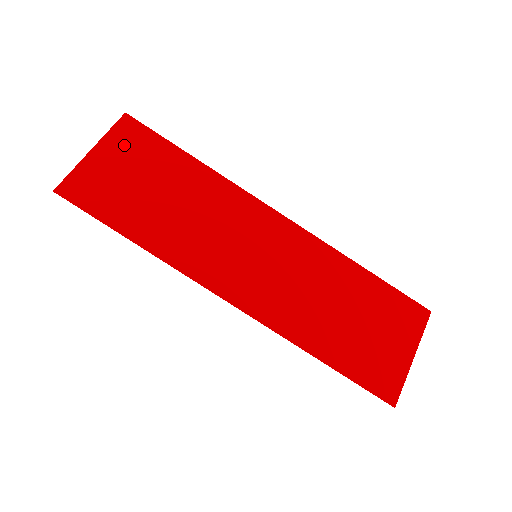
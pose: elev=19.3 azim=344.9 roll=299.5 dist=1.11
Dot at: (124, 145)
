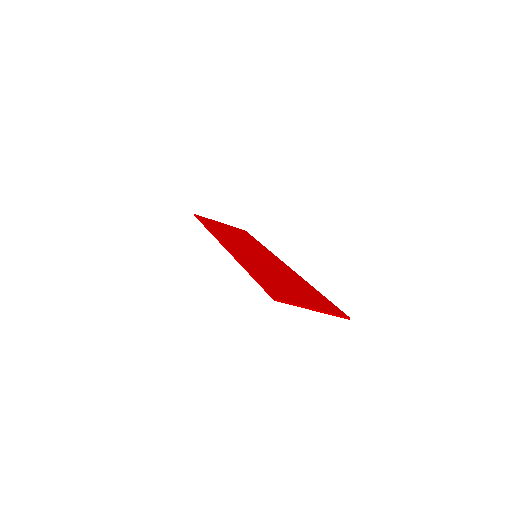
Dot at: (235, 229)
